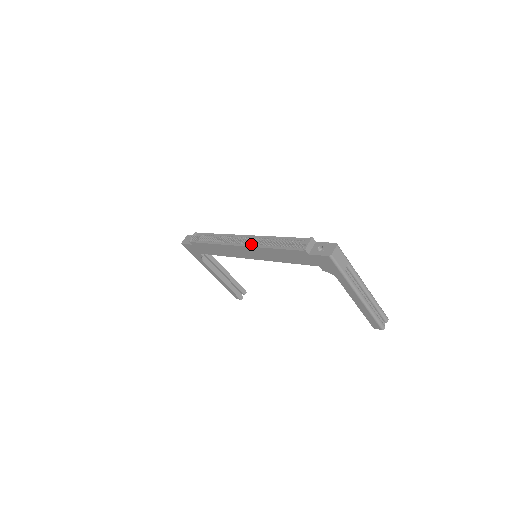
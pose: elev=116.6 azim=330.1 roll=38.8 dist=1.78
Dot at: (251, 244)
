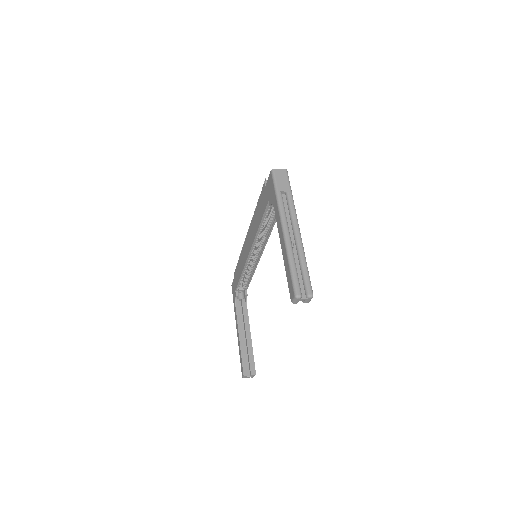
Dot at: occluded
